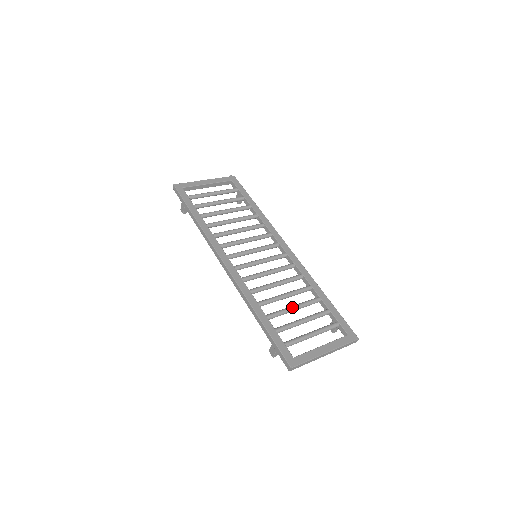
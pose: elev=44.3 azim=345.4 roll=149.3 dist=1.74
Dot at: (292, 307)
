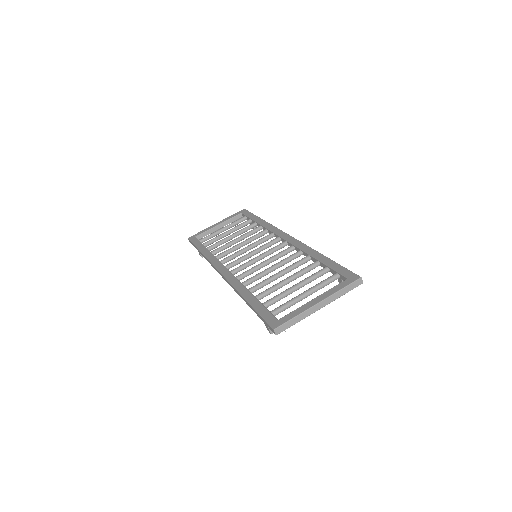
Dot at: (284, 279)
